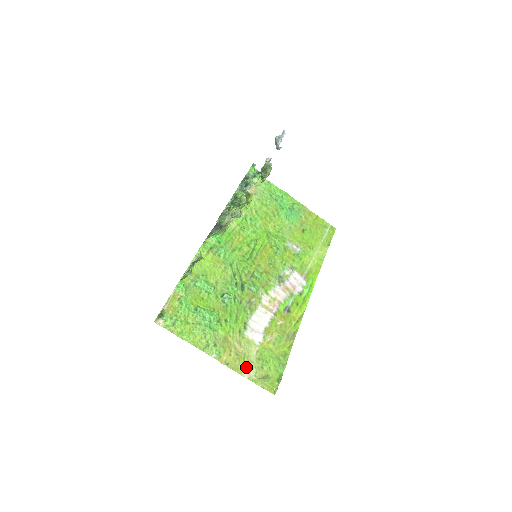
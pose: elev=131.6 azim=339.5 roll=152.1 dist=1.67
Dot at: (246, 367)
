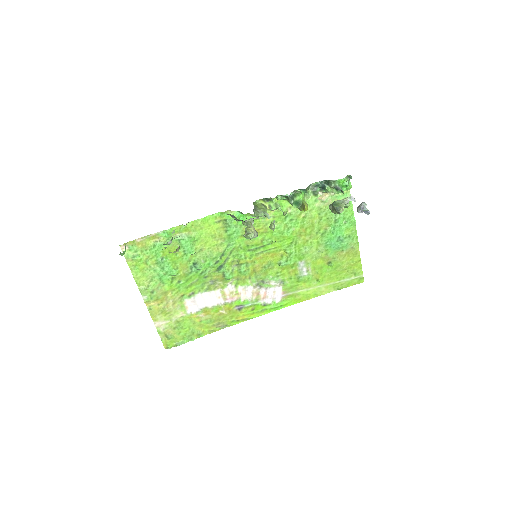
Dot at: (163, 320)
